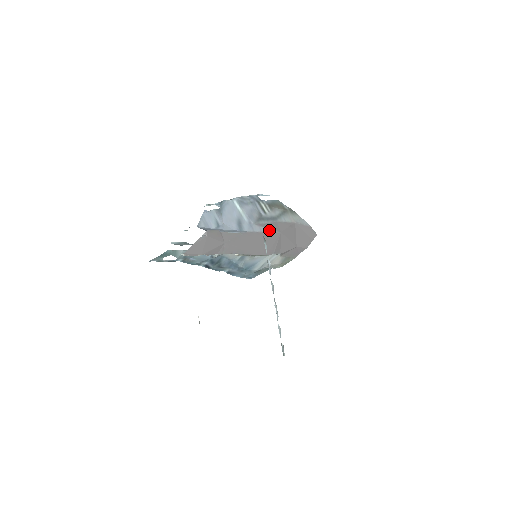
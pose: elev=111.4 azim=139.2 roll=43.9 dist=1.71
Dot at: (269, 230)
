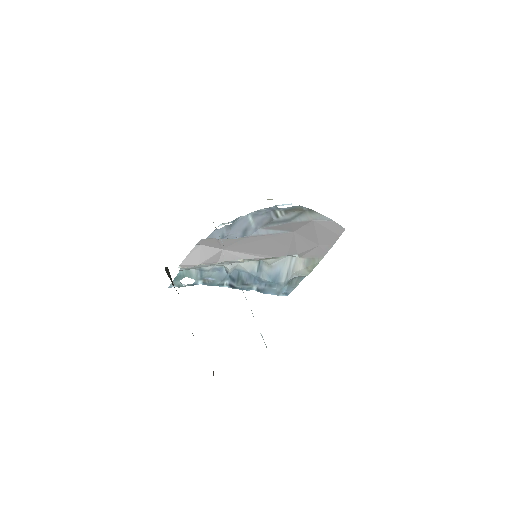
Dot at: (278, 231)
